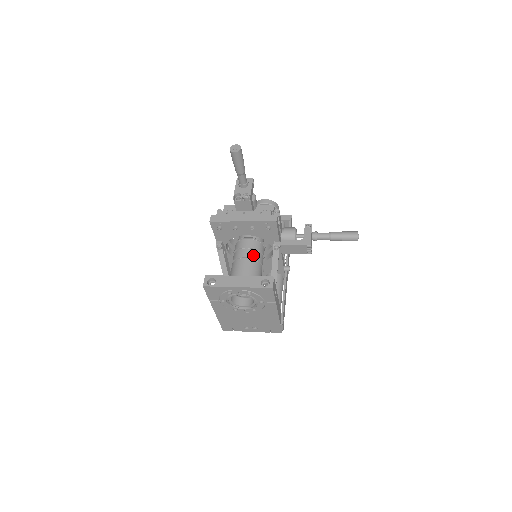
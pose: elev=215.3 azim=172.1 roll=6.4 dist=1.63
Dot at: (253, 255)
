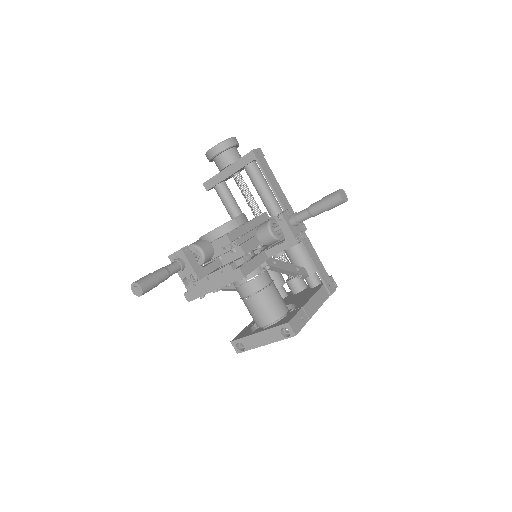
Dot at: (253, 289)
